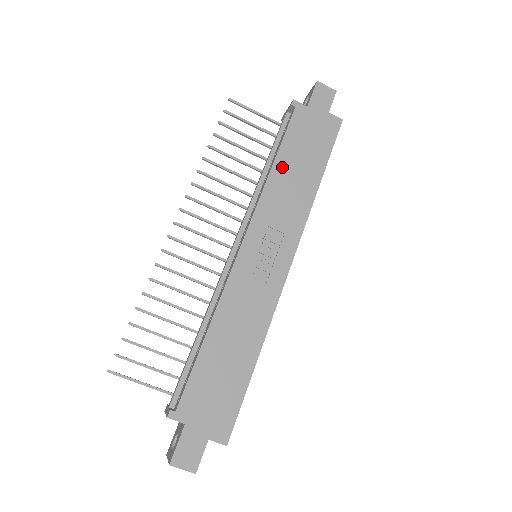
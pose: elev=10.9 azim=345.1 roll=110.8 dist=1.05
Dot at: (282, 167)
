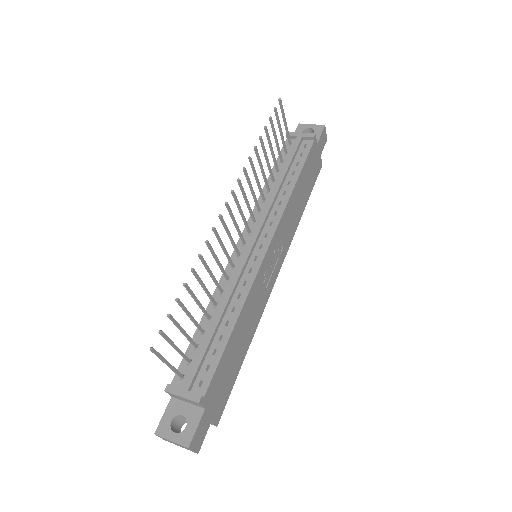
Dot at: (297, 189)
